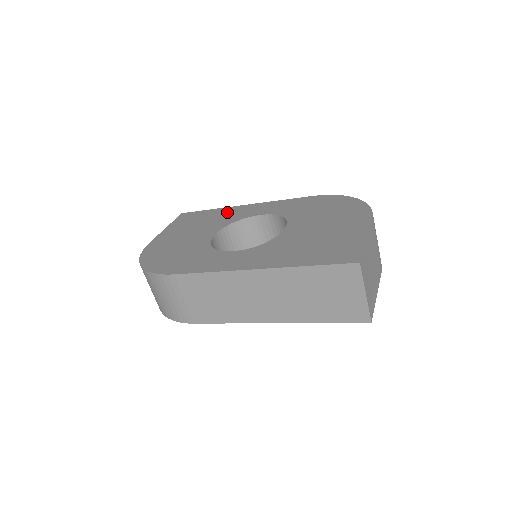
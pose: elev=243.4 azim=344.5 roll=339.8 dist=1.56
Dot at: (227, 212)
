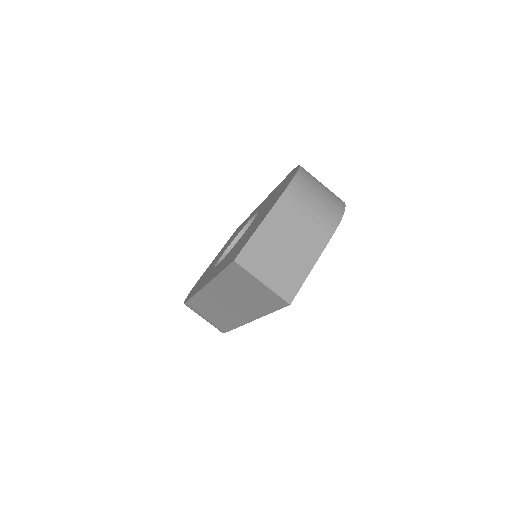
Dot at: occluded
